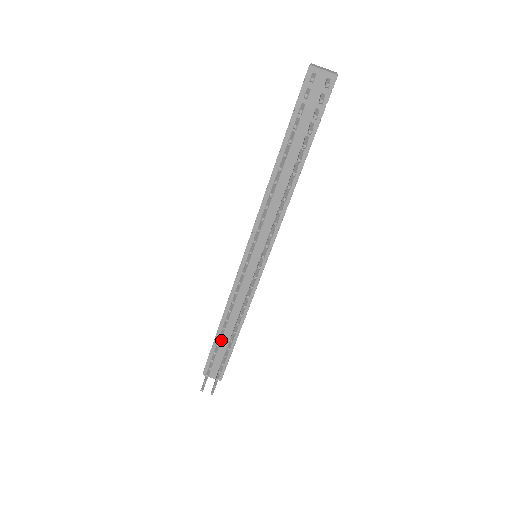
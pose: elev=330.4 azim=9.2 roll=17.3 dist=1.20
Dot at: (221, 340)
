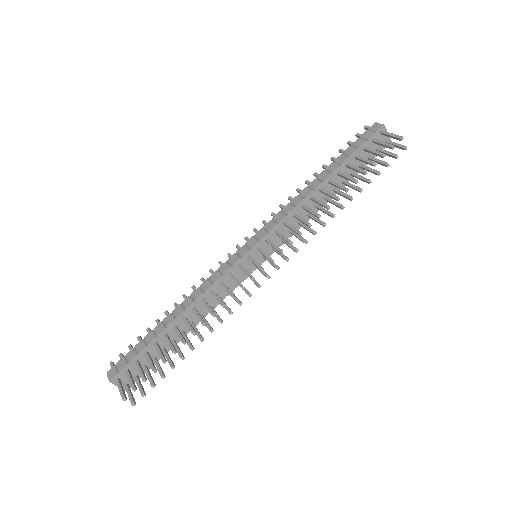
Dot at: (163, 339)
